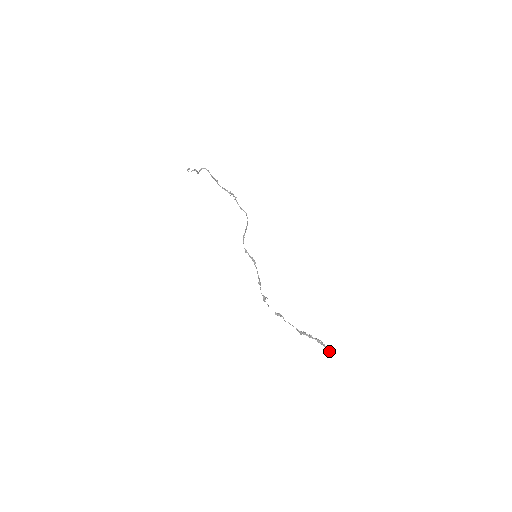
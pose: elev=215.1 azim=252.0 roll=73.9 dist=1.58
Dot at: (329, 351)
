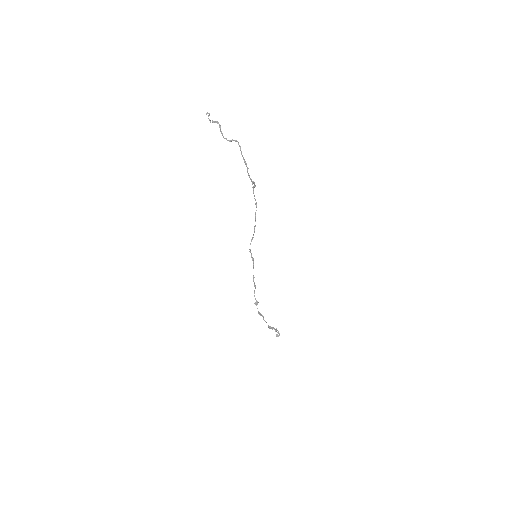
Dot at: occluded
